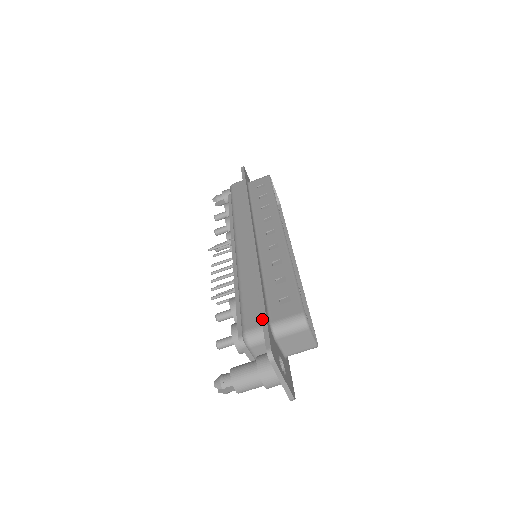
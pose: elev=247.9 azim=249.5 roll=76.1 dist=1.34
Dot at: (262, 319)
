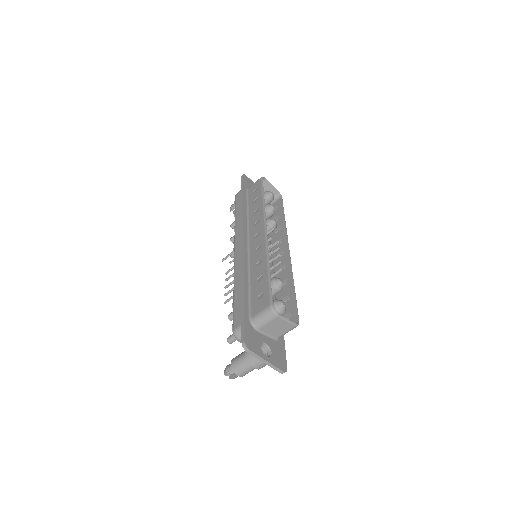
Dot at: (241, 318)
